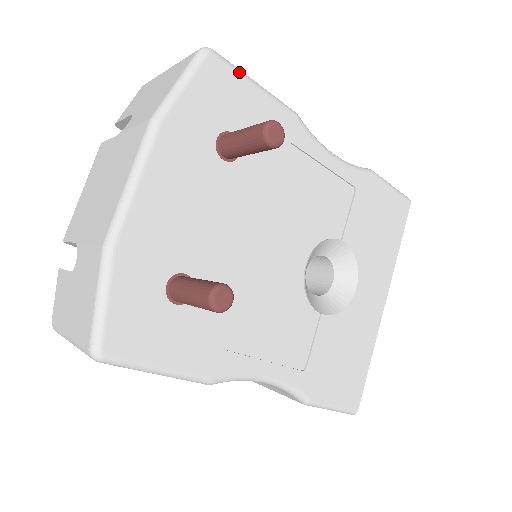
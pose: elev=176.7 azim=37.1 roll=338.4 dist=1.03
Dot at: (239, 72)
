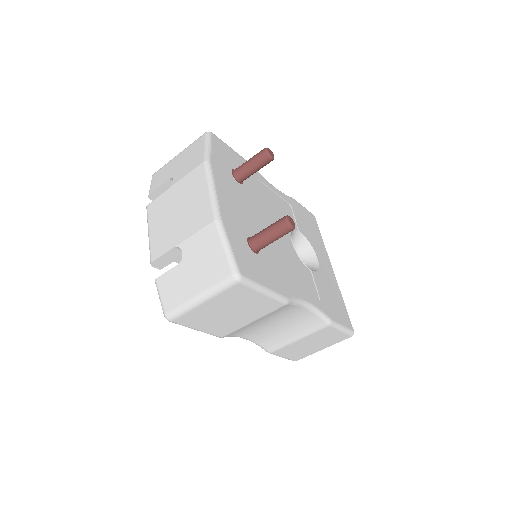
Dot at: (225, 143)
